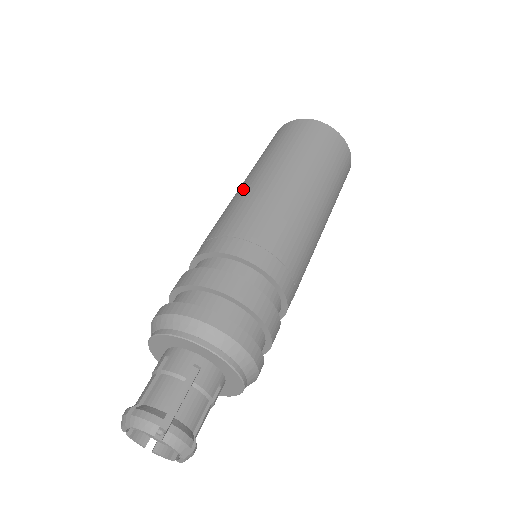
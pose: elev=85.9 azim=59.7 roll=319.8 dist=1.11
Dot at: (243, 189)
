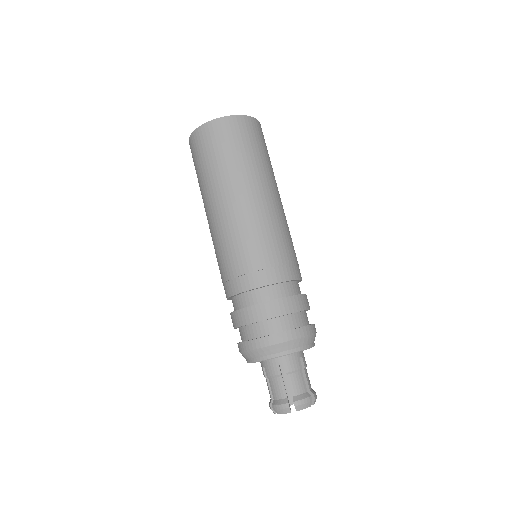
Dot at: (211, 228)
